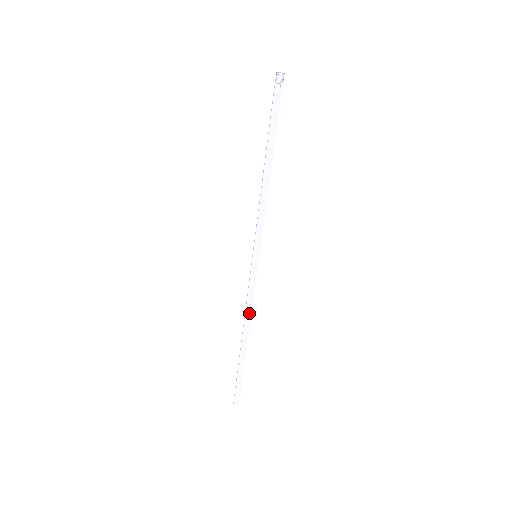
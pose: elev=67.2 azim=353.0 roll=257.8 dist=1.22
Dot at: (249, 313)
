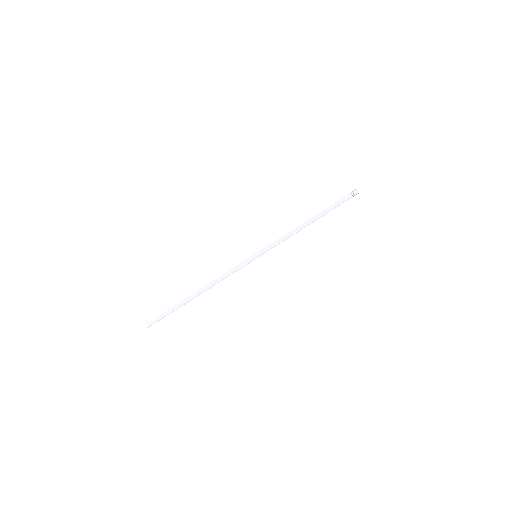
Dot at: (218, 280)
